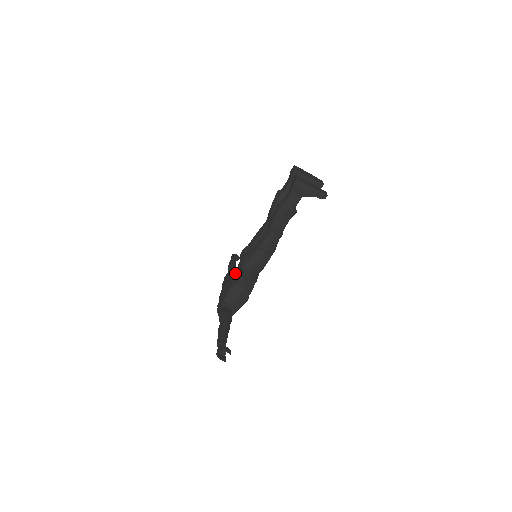
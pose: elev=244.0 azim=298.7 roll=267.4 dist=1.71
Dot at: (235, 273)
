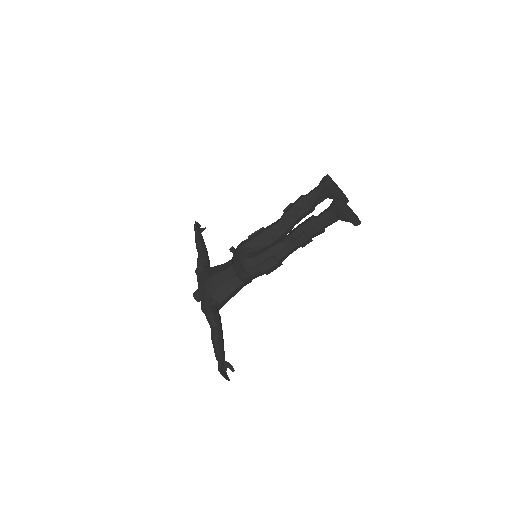
Dot at: (227, 268)
